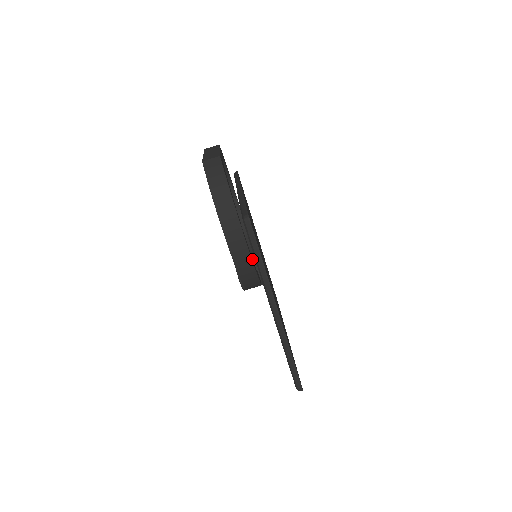
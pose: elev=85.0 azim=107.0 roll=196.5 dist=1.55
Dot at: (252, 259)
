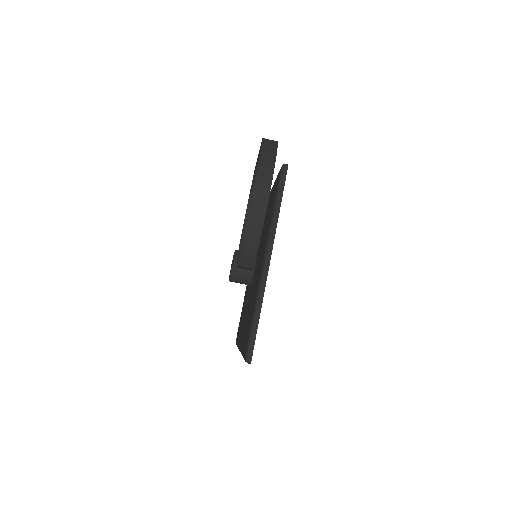
Dot at: occluded
